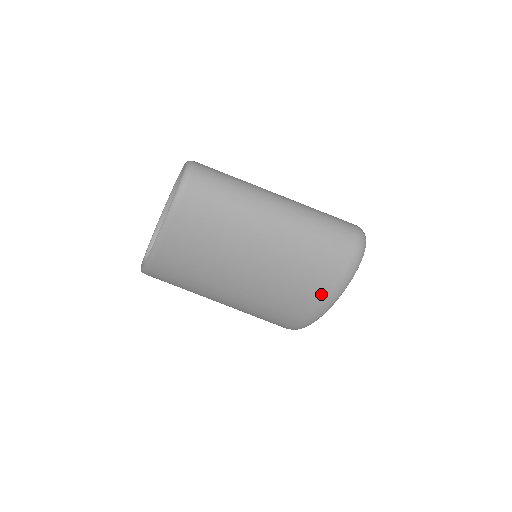
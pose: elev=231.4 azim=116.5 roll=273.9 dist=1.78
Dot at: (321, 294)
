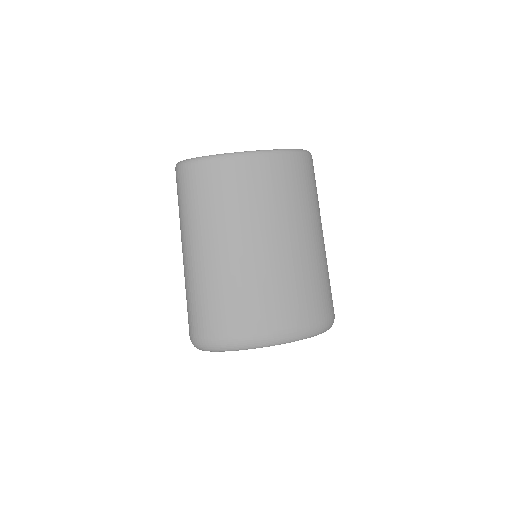
Dot at: (288, 322)
